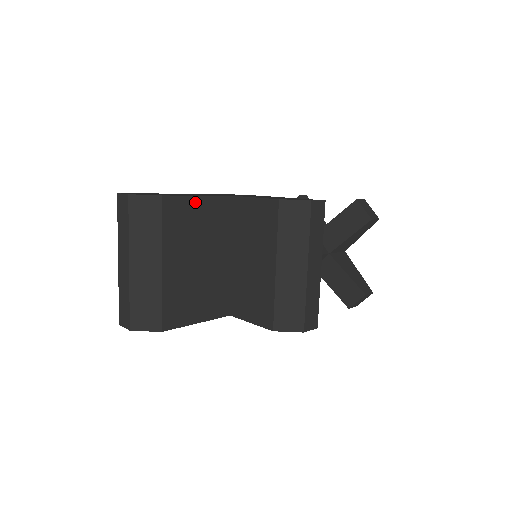
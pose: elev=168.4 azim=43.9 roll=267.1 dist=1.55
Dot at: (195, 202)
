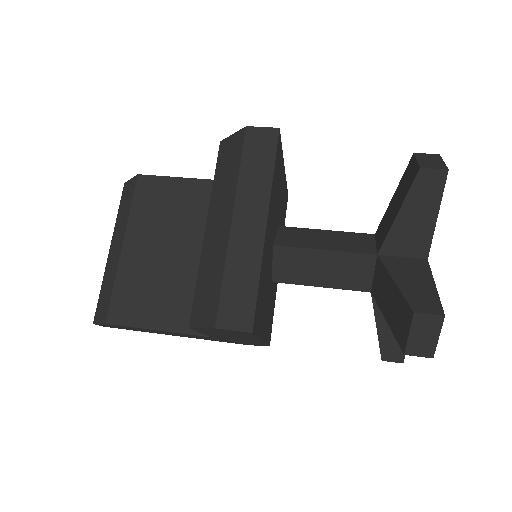
Dot at: (178, 184)
